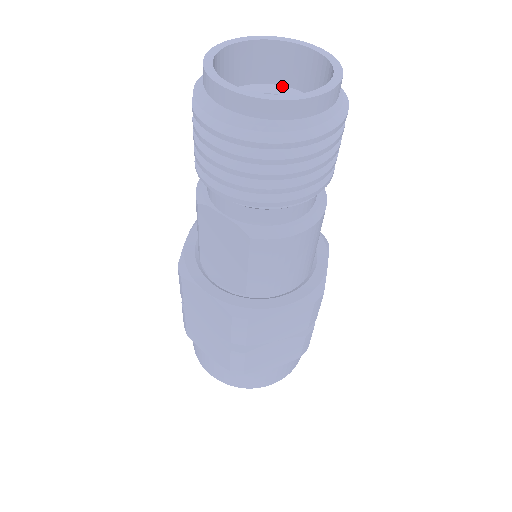
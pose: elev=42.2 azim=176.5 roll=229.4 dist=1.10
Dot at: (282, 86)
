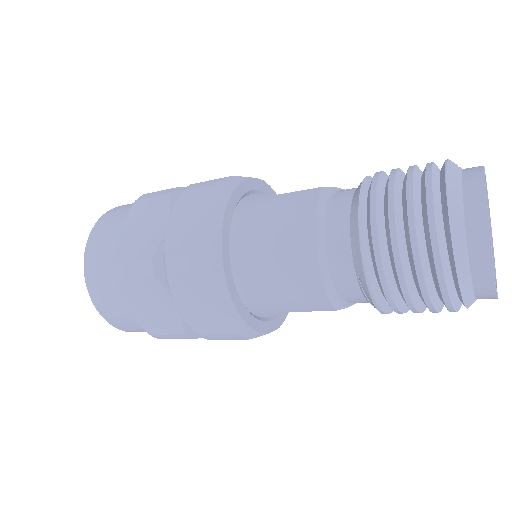
Dot at: occluded
